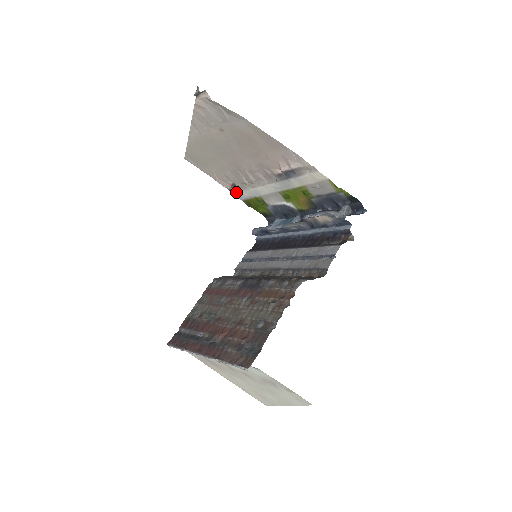
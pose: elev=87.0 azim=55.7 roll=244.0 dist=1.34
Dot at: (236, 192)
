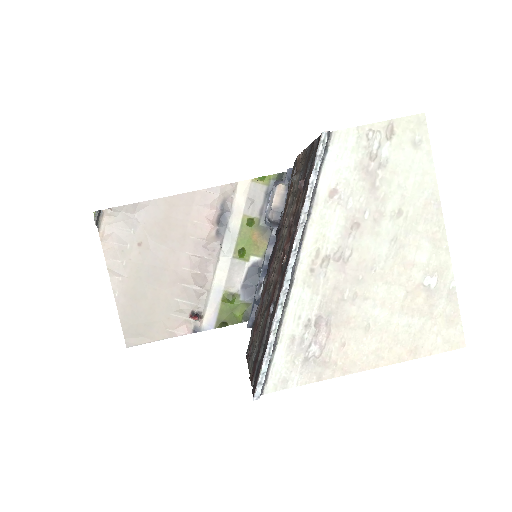
Dot at: (201, 323)
